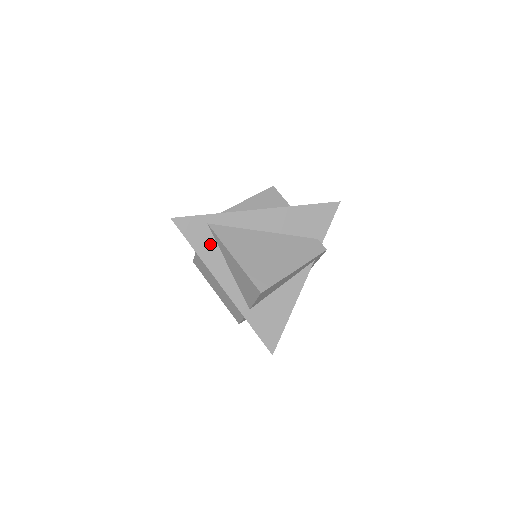
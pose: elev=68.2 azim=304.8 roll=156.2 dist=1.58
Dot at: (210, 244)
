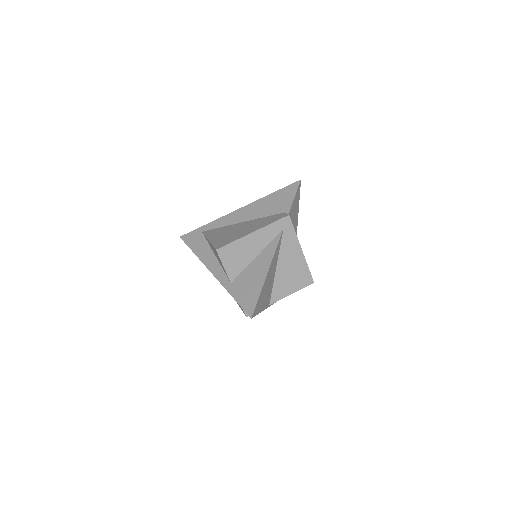
Dot at: (203, 244)
